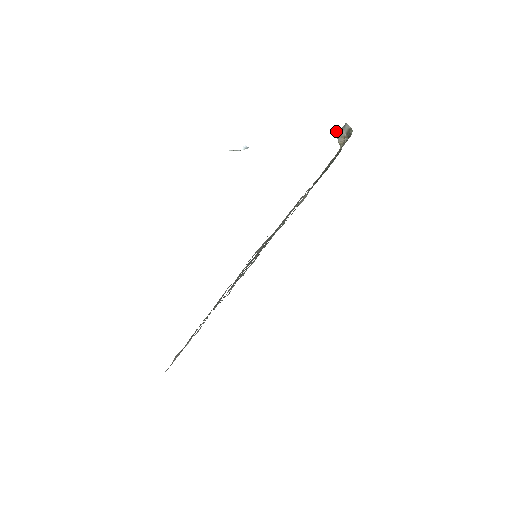
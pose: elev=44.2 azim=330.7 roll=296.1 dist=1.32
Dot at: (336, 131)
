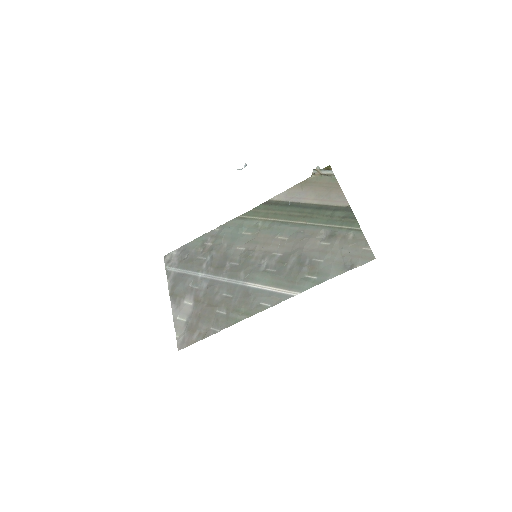
Dot at: (318, 169)
